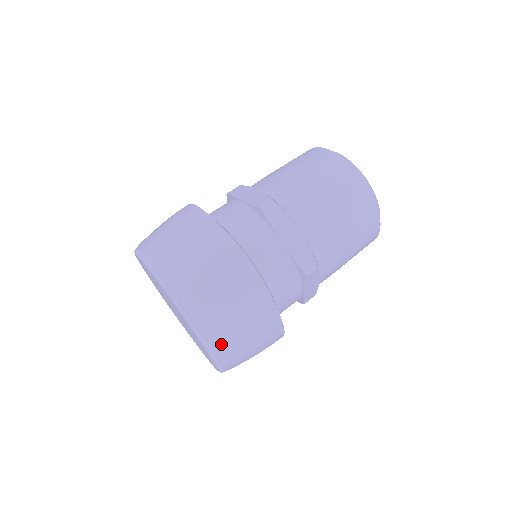
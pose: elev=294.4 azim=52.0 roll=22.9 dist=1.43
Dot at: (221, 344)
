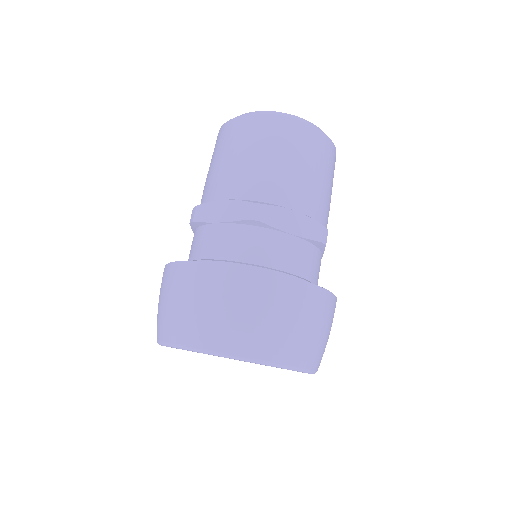
Dot at: (314, 358)
